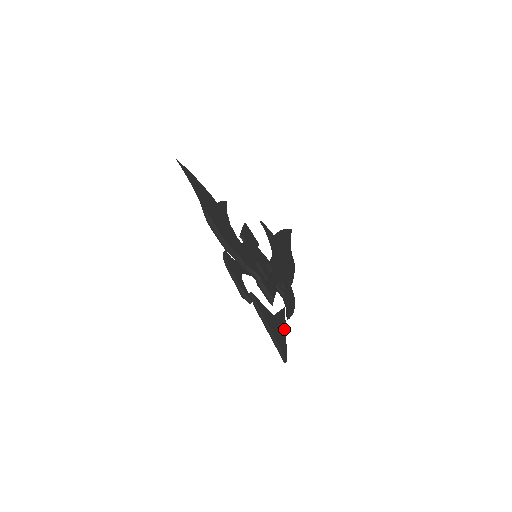
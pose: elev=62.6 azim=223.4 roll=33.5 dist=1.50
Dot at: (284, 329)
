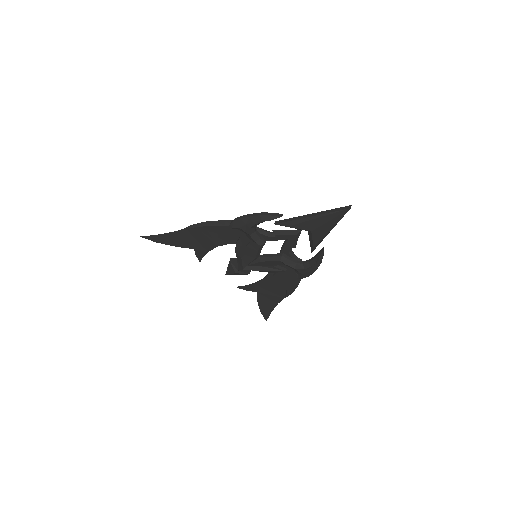
Dot at: occluded
